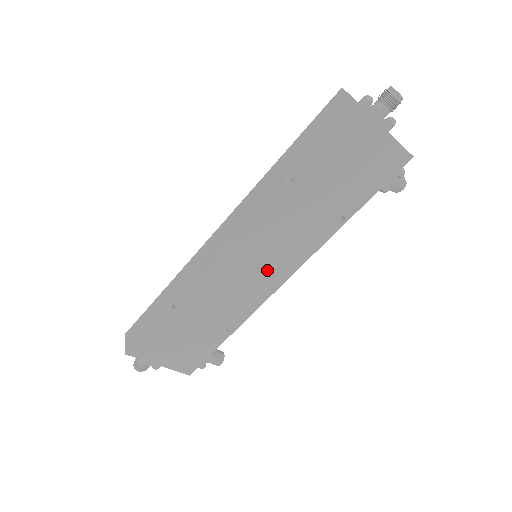
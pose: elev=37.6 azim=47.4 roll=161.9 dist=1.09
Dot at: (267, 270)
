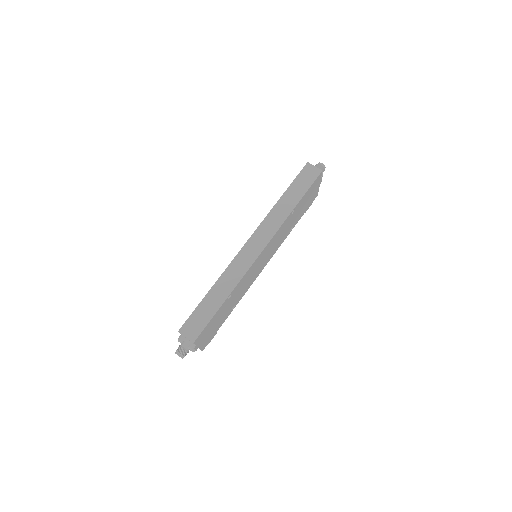
Dot at: (263, 263)
